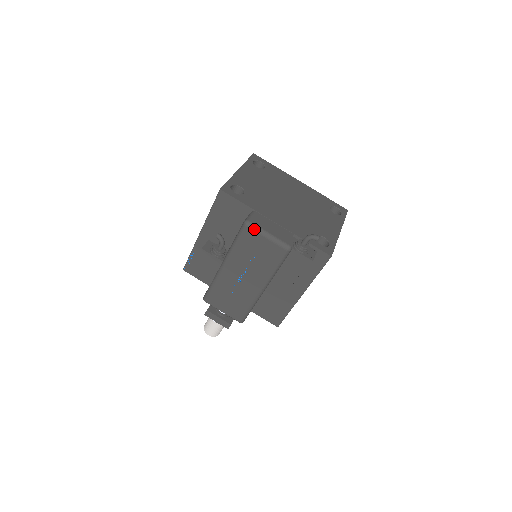
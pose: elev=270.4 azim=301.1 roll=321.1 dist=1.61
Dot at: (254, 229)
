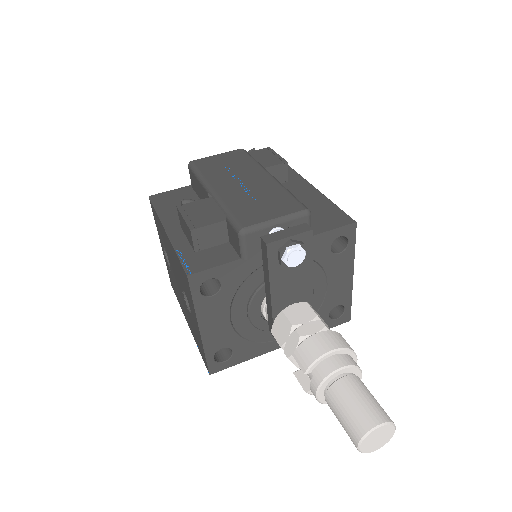
Dot at: (201, 159)
